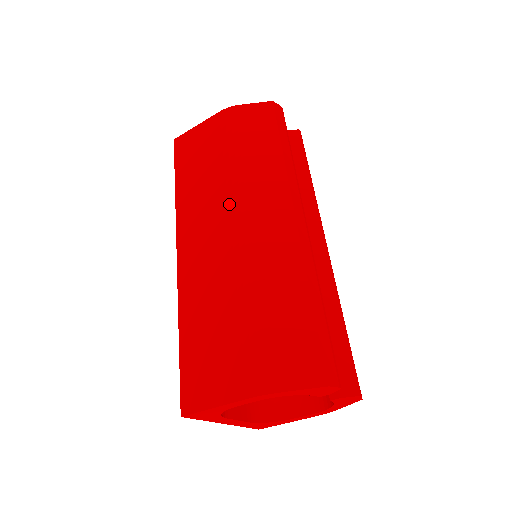
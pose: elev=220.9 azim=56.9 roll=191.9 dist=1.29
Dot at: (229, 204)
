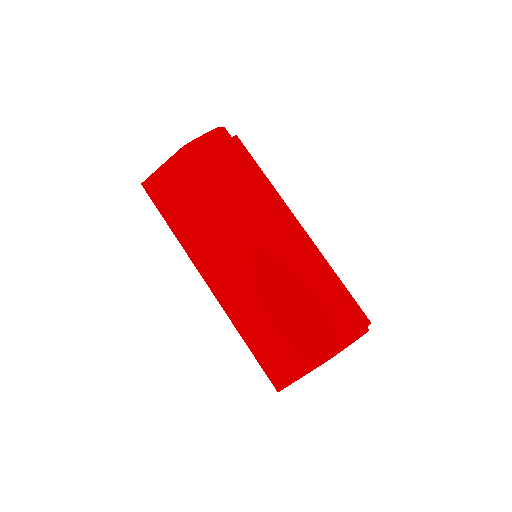
Dot at: (235, 234)
